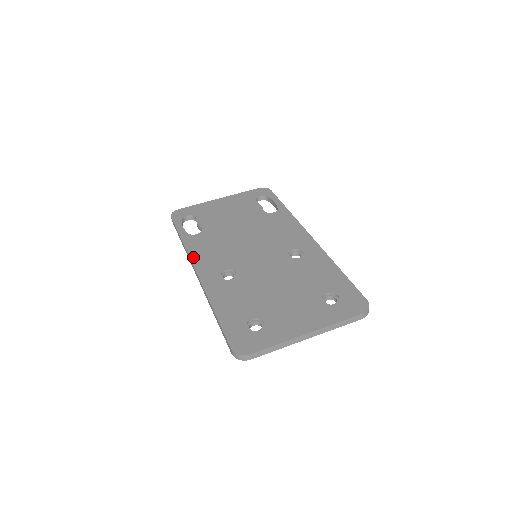
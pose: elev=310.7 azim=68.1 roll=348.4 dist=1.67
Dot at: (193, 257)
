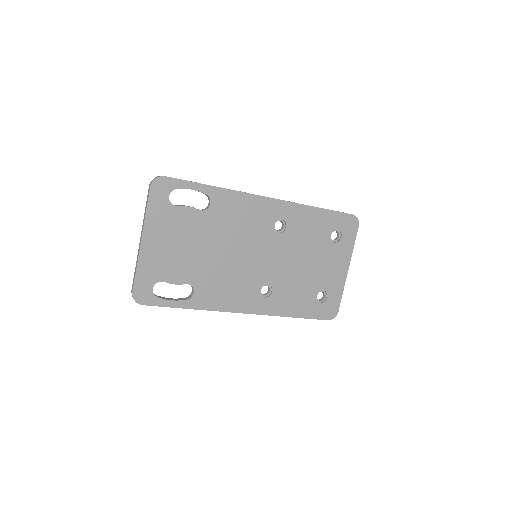
Dot at: (226, 309)
